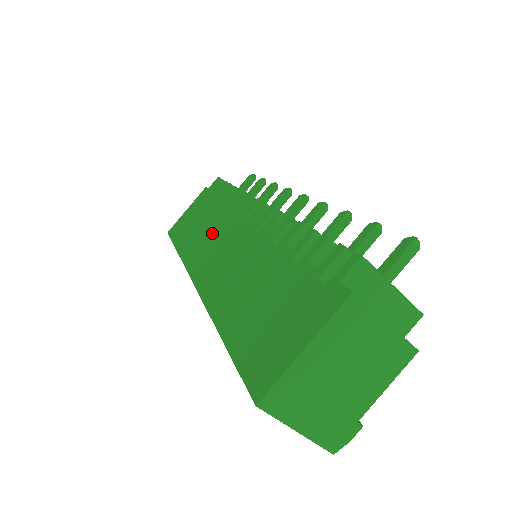
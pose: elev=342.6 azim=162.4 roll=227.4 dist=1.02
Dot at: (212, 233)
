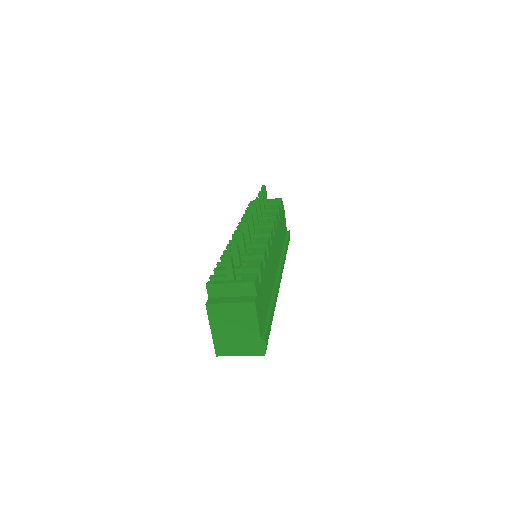
Dot at: occluded
